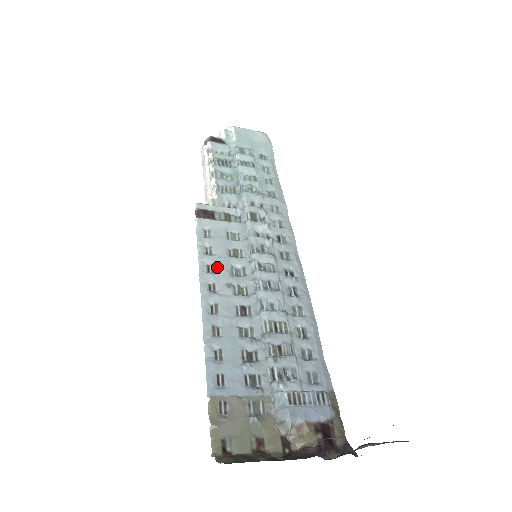
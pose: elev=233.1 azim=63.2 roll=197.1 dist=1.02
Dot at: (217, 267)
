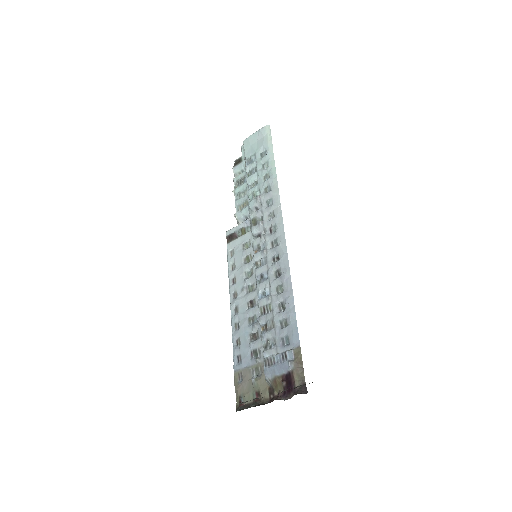
Dot at: (237, 278)
